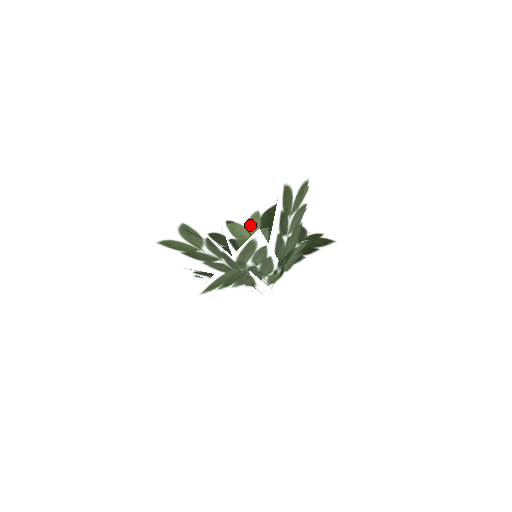
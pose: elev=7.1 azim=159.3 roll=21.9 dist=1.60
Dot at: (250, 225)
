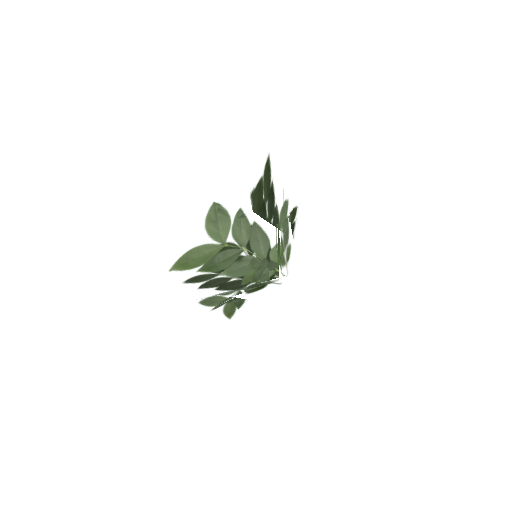
Dot at: occluded
